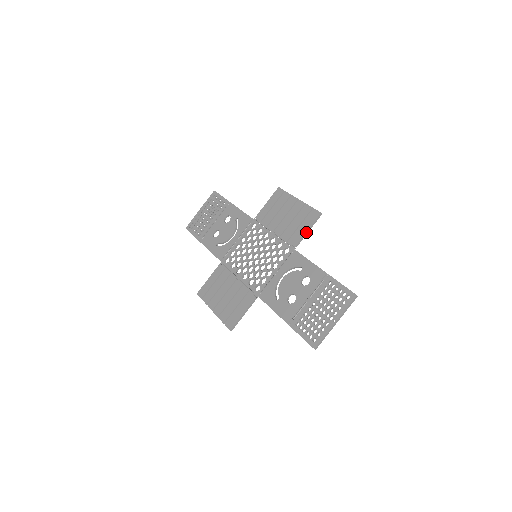
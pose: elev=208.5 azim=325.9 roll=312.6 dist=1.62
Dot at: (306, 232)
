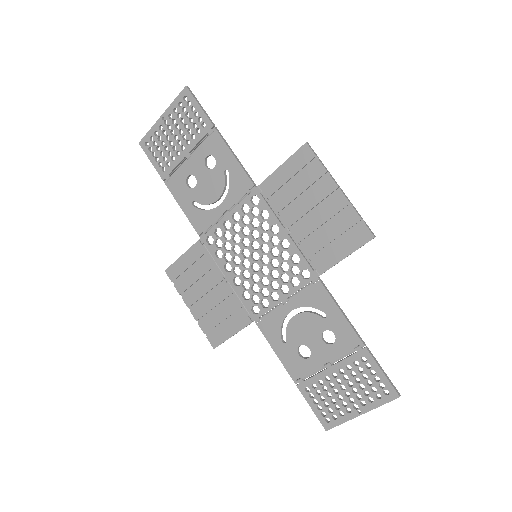
Dot at: (342, 259)
